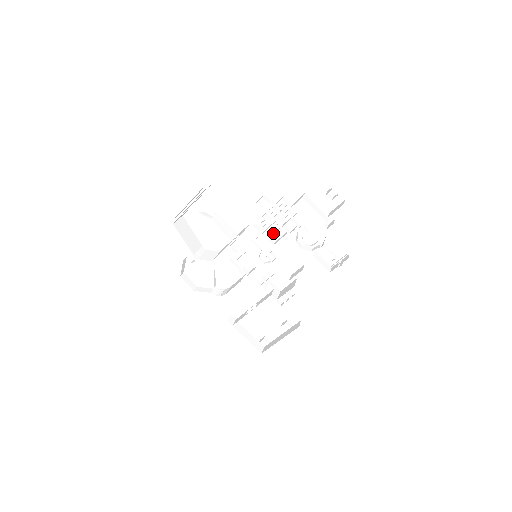
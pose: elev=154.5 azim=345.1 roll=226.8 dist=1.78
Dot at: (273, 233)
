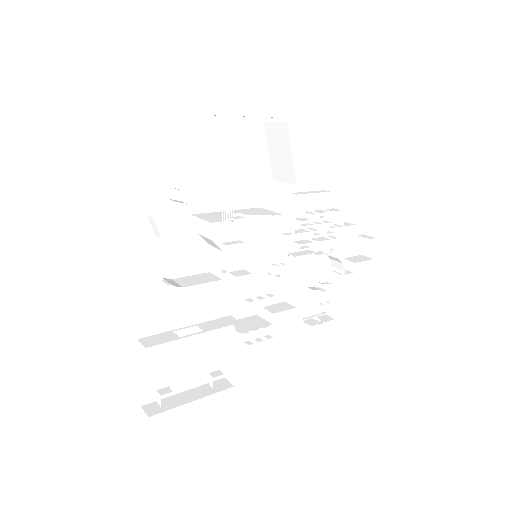
Dot at: (297, 241)
